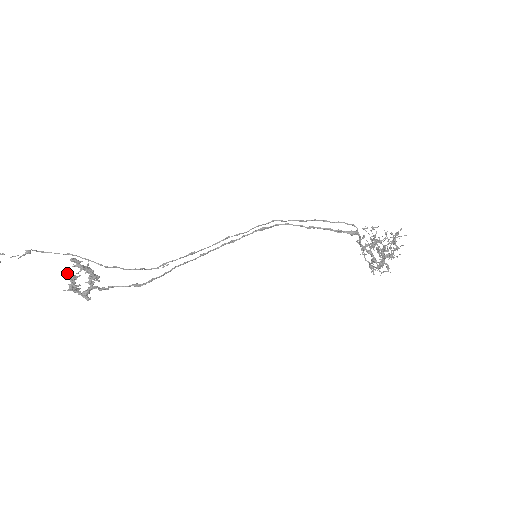
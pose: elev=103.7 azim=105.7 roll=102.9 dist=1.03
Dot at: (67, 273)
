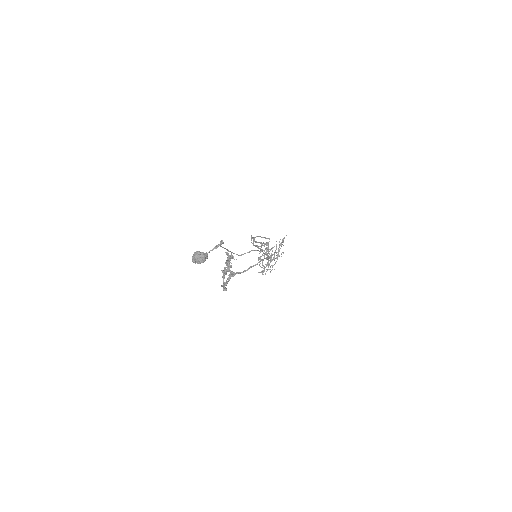
Dot at: (226, 263)
